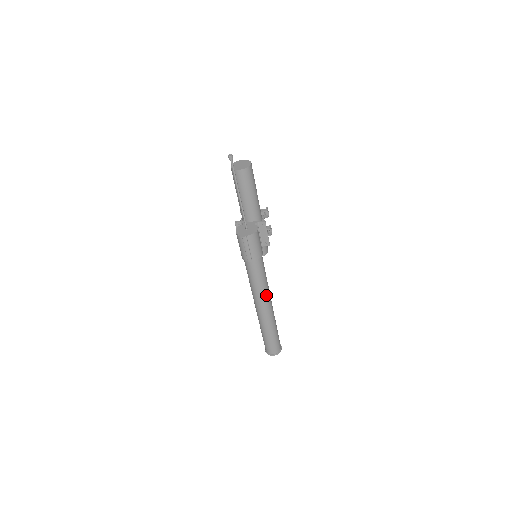
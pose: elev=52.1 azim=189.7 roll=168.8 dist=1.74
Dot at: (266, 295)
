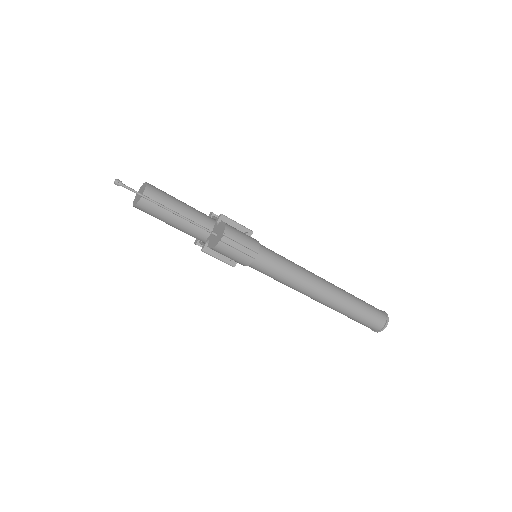
Dot at: (309, 274)
